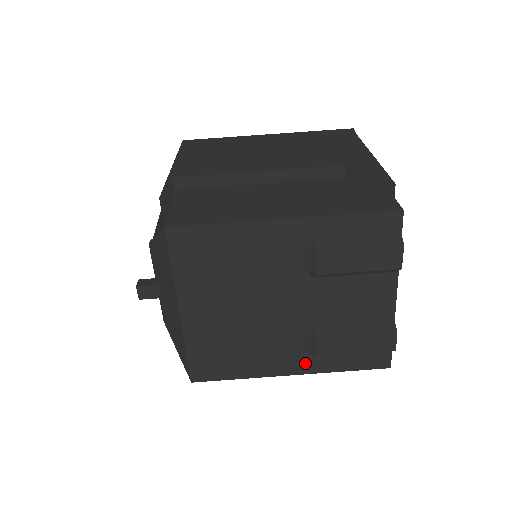
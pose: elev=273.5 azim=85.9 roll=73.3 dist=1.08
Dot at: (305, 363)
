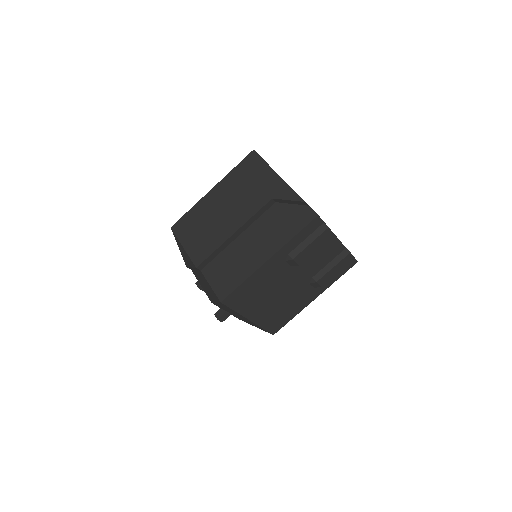
Dot at: (318, 291)
